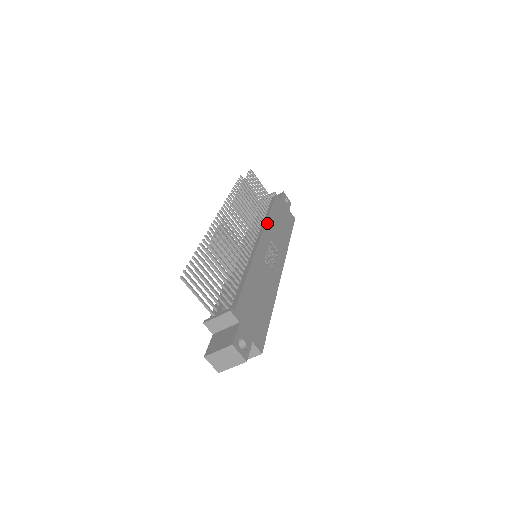
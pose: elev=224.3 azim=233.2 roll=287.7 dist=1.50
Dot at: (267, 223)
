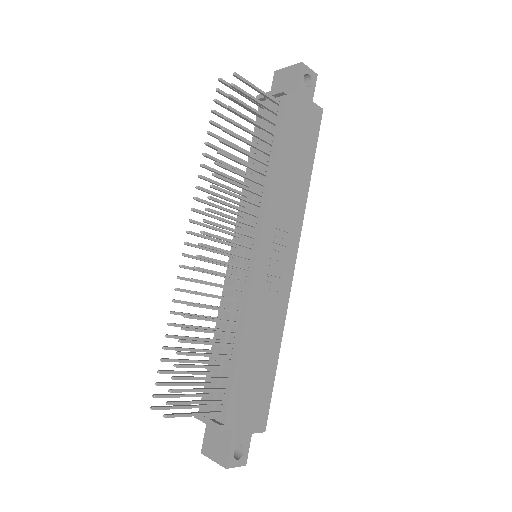
Dot at: (269, 195)
